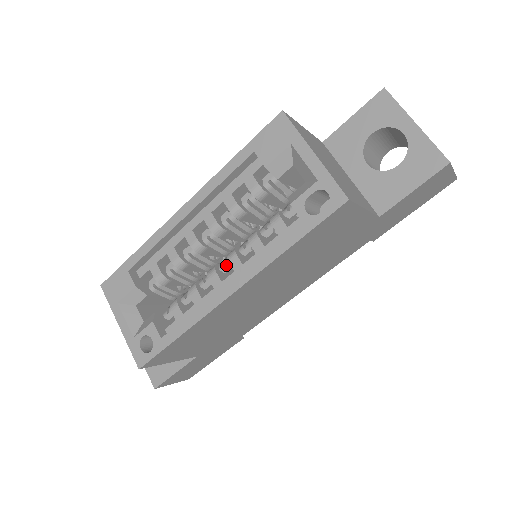
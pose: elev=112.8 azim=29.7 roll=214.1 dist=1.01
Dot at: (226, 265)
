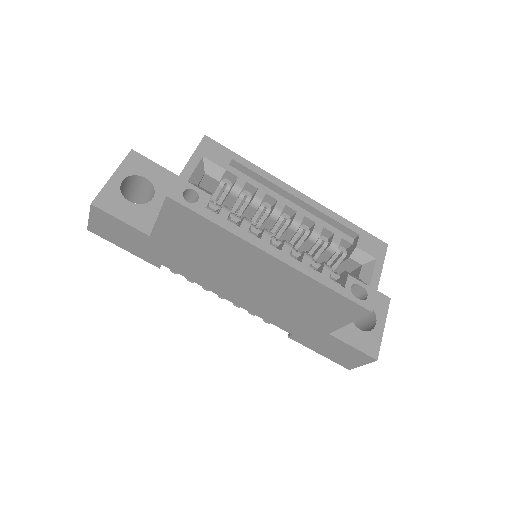
Dot at: (278, 242)
